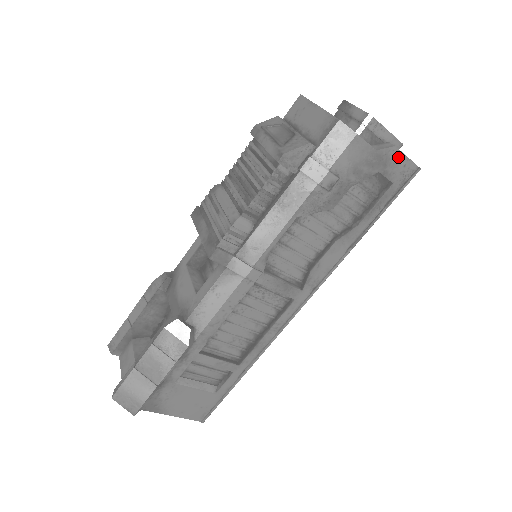
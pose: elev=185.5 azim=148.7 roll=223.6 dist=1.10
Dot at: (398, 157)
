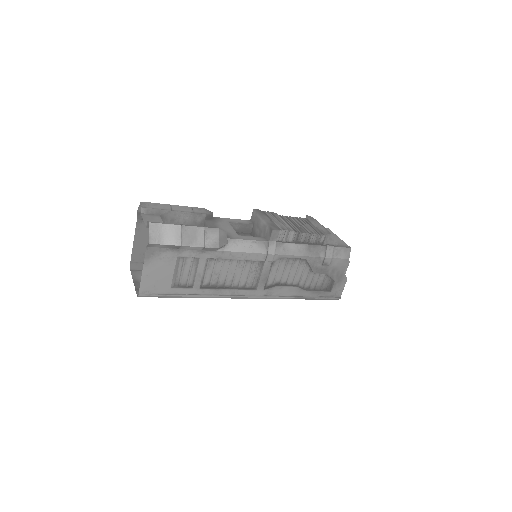
Dot at: (343, 284)
